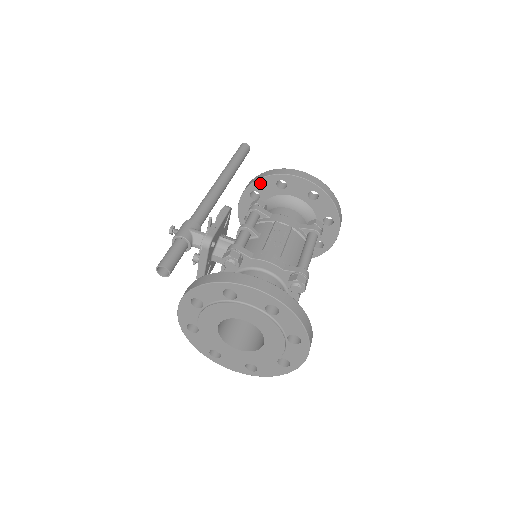
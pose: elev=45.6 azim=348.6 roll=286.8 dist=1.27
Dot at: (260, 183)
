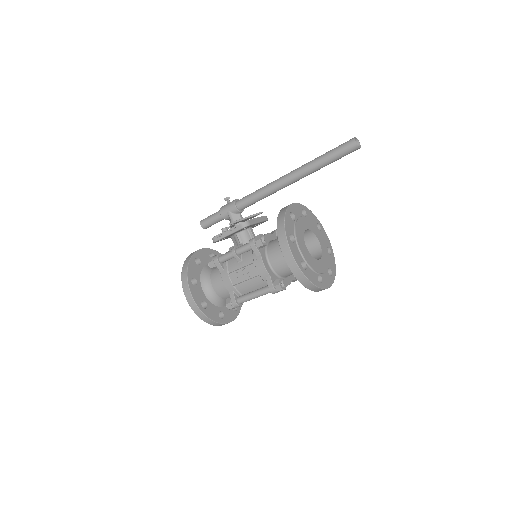
Dot at: occluded
